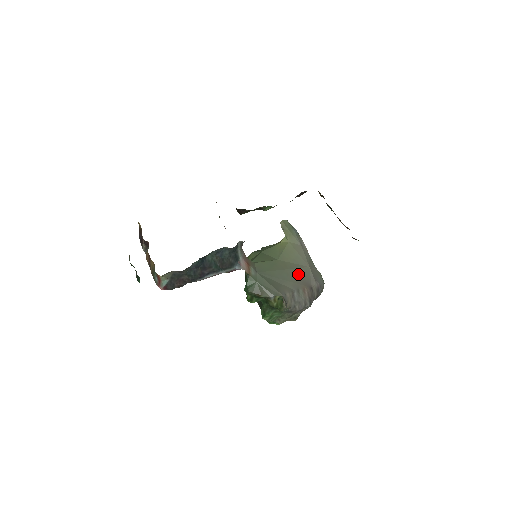
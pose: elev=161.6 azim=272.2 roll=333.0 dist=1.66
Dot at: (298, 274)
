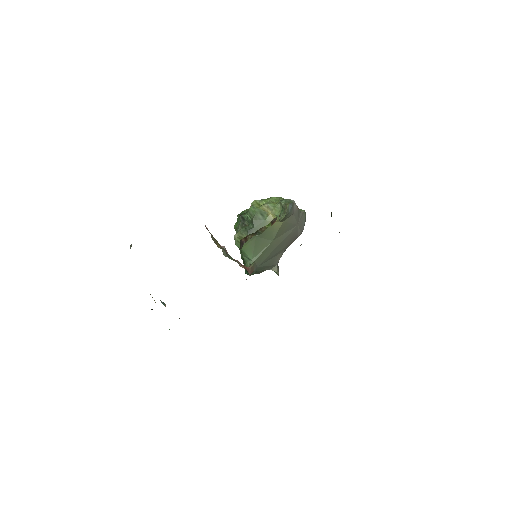
Dot at: (288, 239)
